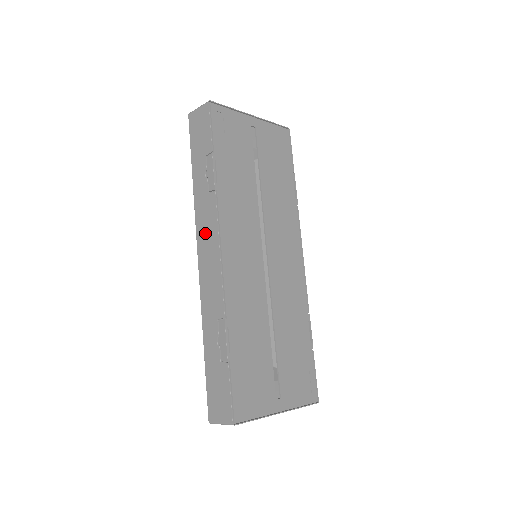
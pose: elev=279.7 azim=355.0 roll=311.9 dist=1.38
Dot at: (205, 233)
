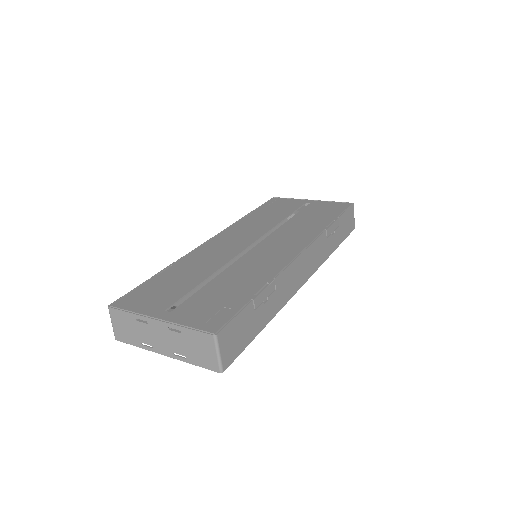
Dot at: occluded
